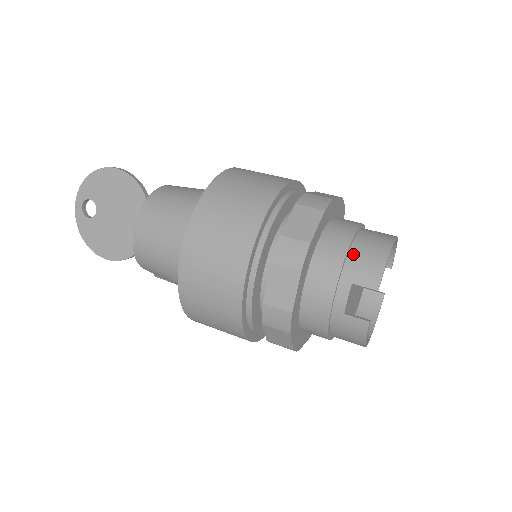
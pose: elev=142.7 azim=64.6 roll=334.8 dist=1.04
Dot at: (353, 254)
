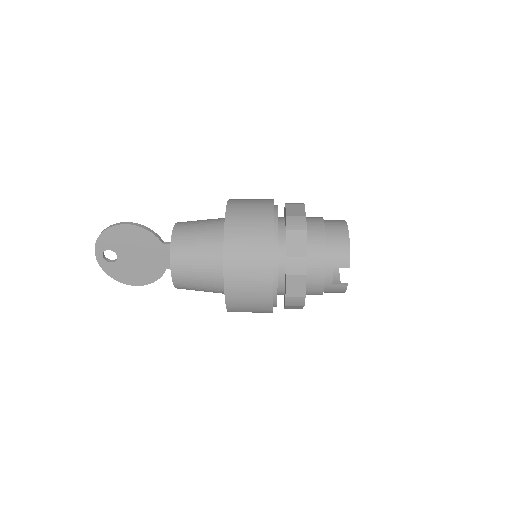
Dot at: (329, 250)
